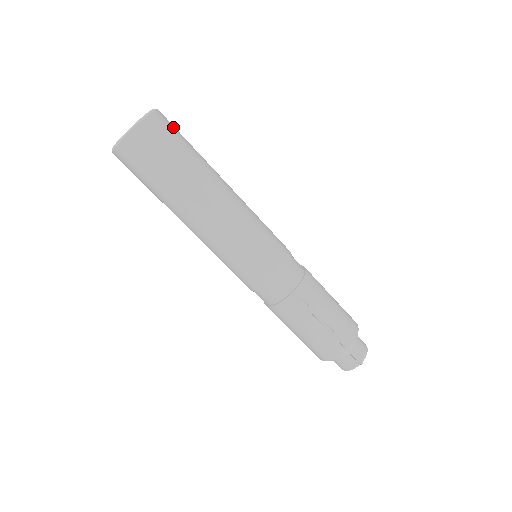
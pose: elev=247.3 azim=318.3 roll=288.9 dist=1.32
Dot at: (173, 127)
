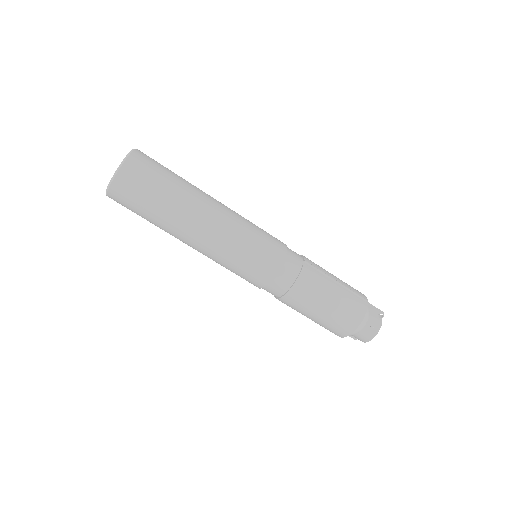
Dot at: occluded
